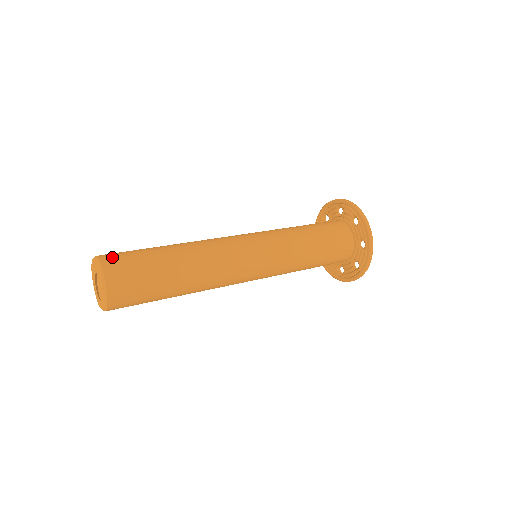
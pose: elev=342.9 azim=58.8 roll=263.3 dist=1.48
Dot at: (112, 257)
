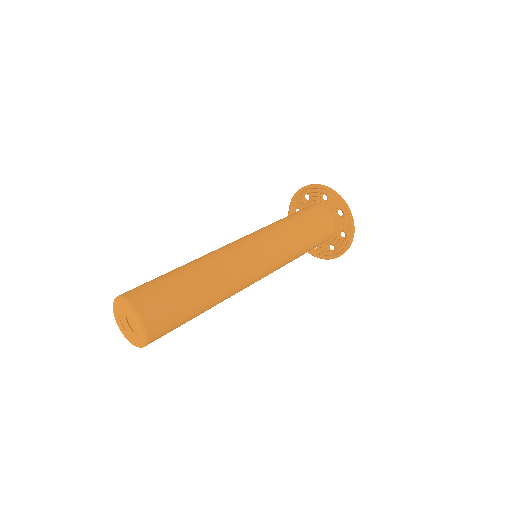
Dot at: (156, 321)
